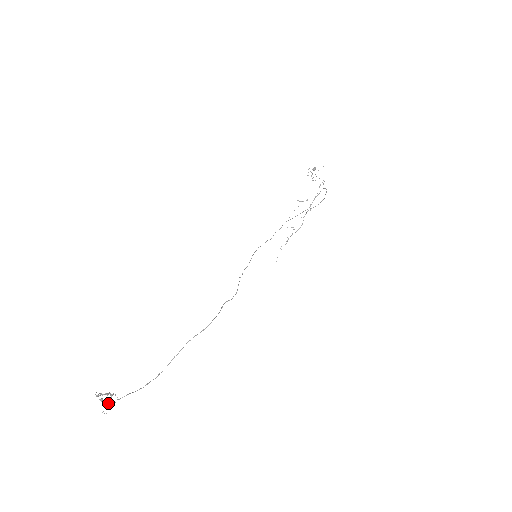
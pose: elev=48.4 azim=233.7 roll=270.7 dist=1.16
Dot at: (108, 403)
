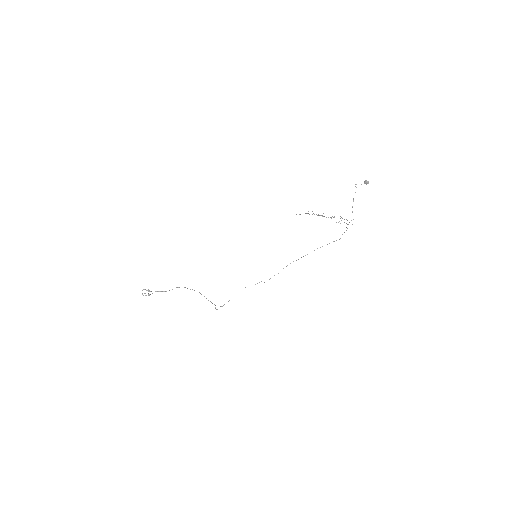
Dot at: (149, 294)
